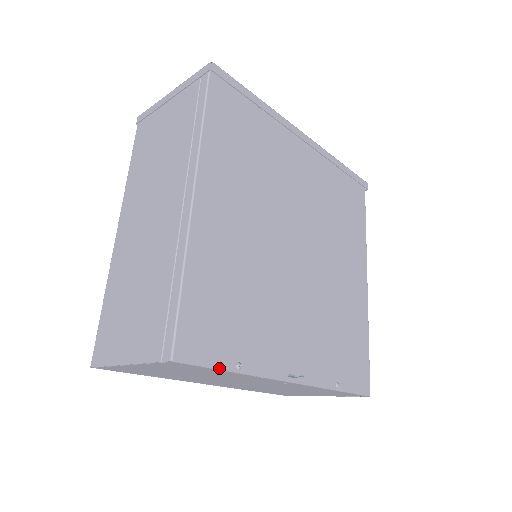
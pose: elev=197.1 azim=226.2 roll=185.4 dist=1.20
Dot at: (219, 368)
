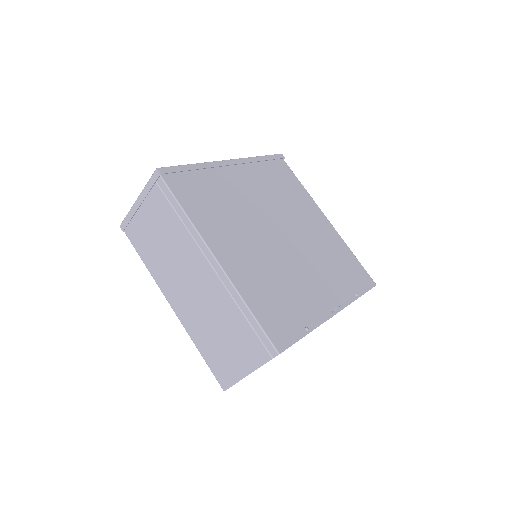
Dot at: (300, 338)
